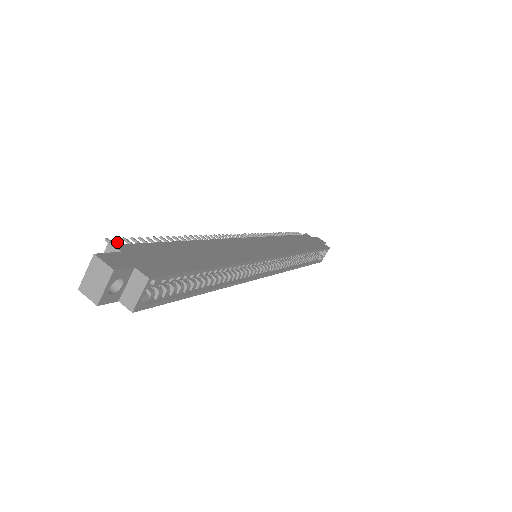
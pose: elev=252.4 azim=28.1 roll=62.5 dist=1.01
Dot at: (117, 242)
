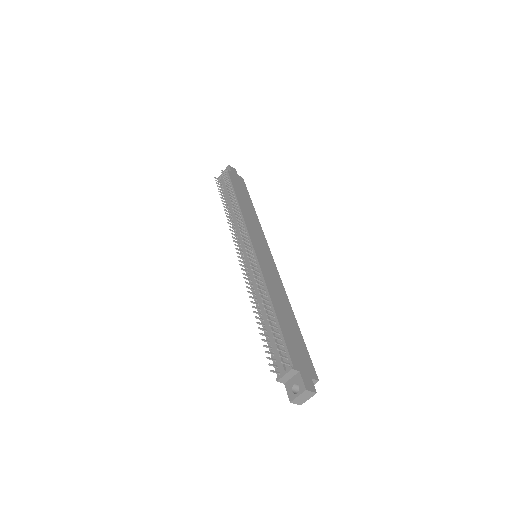
Dot at: occluded
